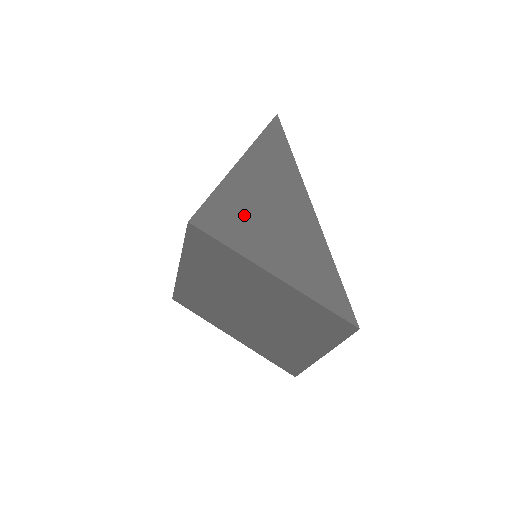
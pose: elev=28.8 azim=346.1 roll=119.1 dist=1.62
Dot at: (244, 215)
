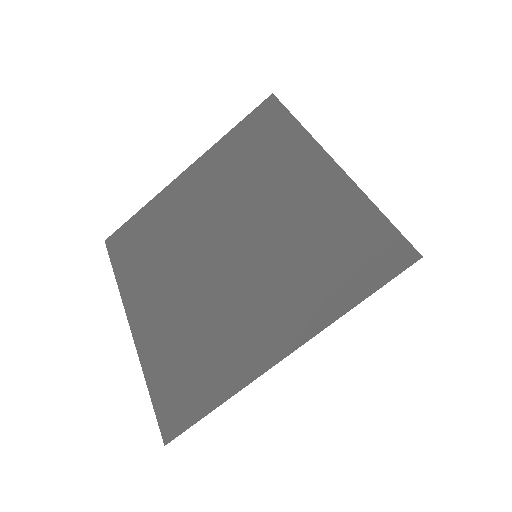
Dot at: occluded
